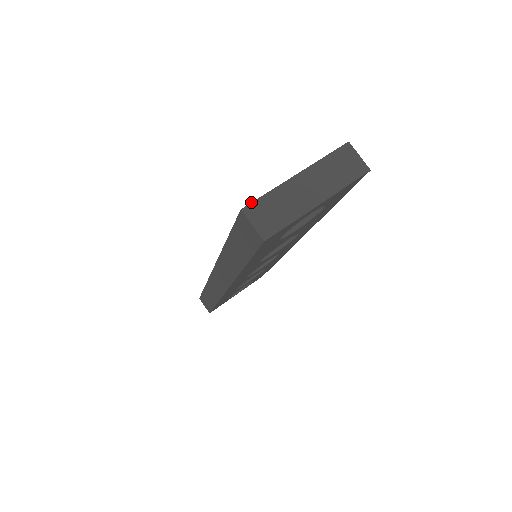
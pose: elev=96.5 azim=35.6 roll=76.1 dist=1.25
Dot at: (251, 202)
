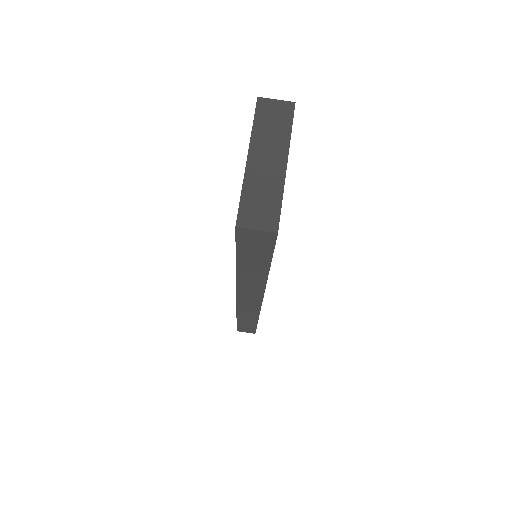
Dot at: (237, 214)
